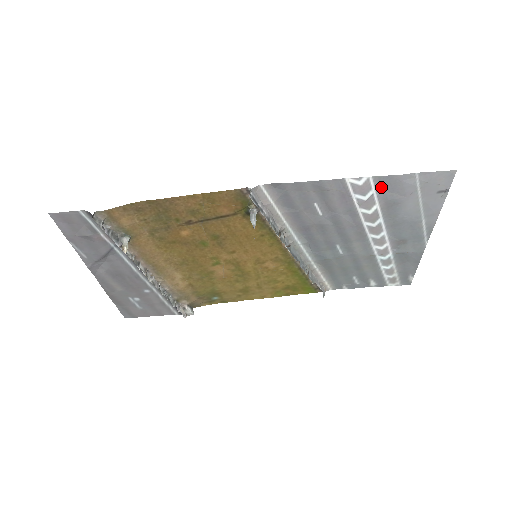
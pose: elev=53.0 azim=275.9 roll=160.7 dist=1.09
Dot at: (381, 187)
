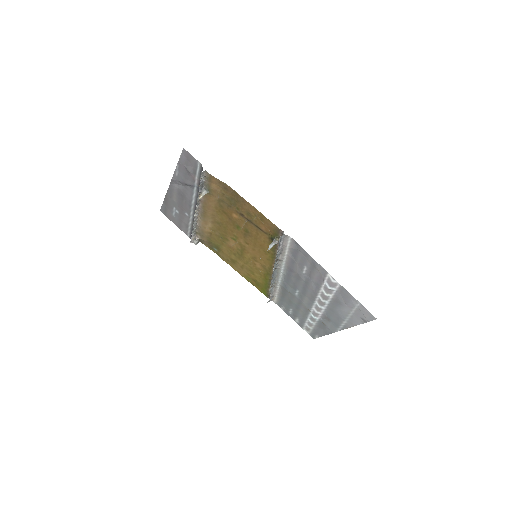
Dot at: (340, 291)
